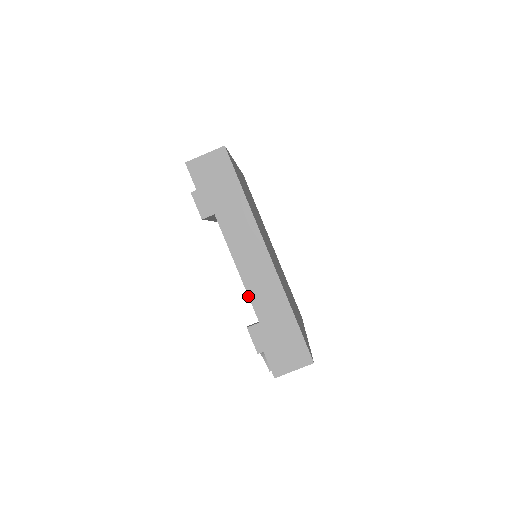
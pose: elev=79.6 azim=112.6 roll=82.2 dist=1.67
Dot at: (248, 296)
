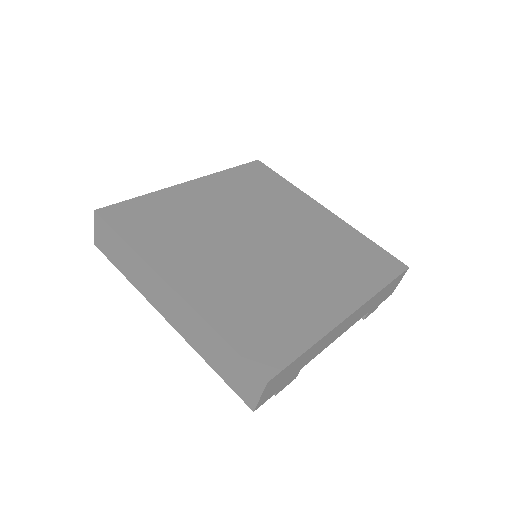
Dot at: occluded
